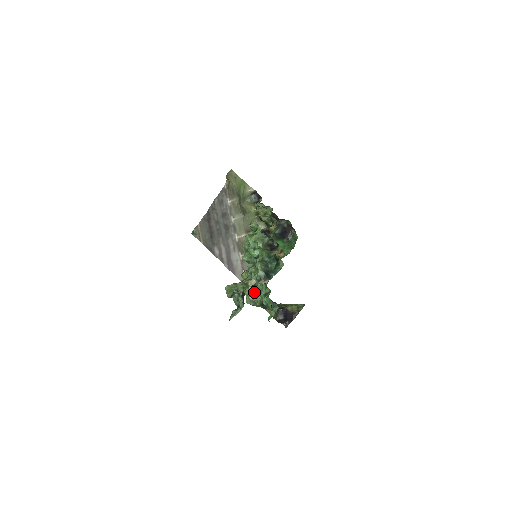
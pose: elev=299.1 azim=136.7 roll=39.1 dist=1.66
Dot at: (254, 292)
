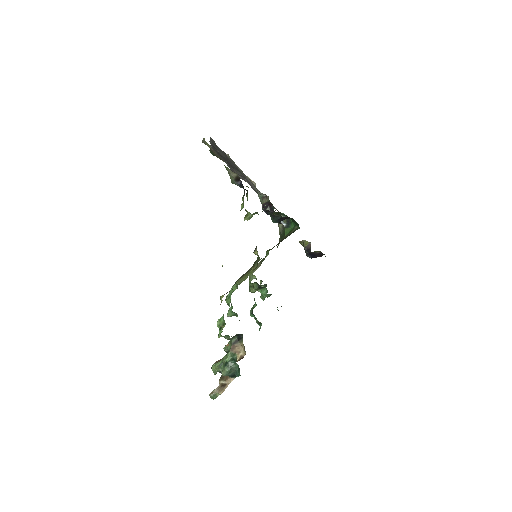
Dot at: occluded
